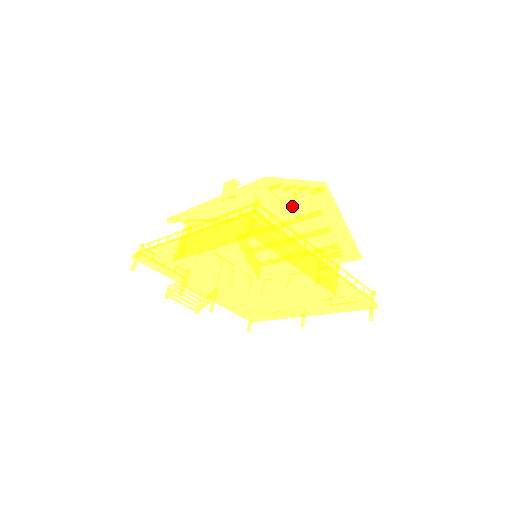
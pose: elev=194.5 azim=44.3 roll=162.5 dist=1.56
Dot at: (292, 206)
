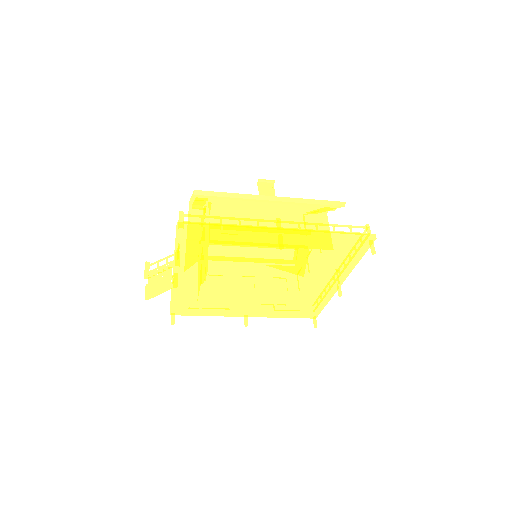
Dot at: occluded
